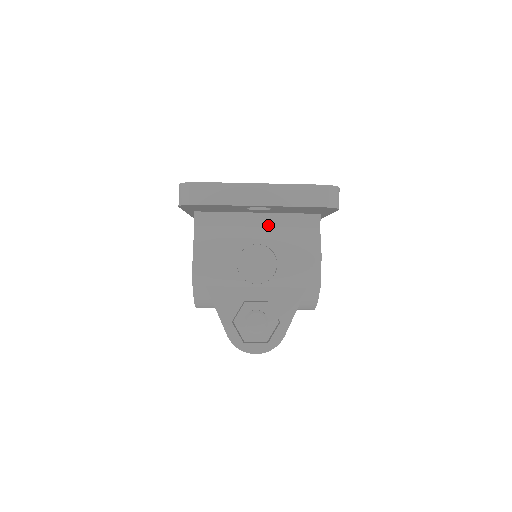
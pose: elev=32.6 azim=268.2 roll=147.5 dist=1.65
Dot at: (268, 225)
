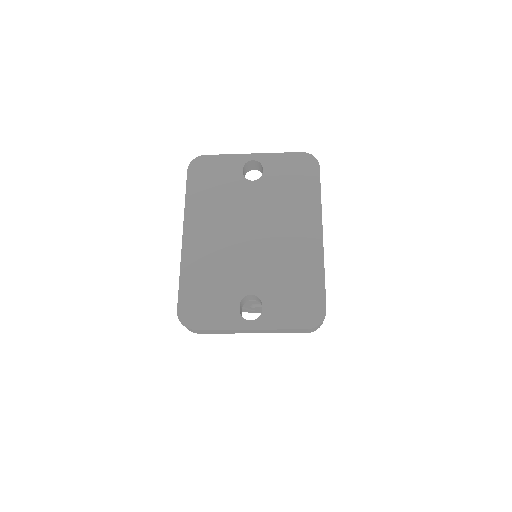
Dot at: occluded
